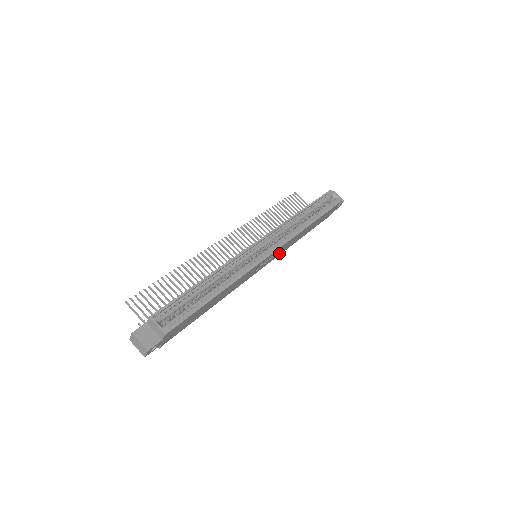
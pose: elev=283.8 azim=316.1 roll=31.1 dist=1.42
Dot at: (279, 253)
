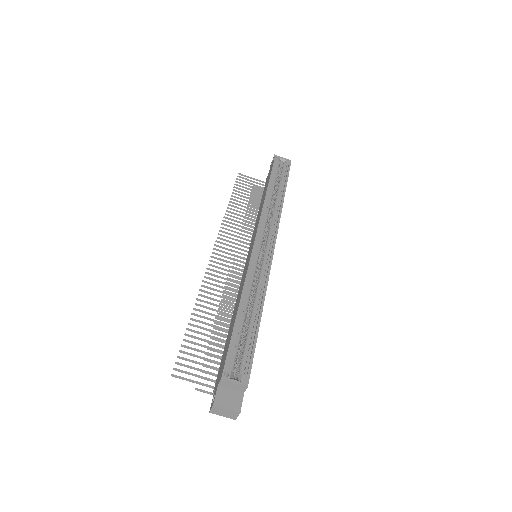
Dot at: occluded
